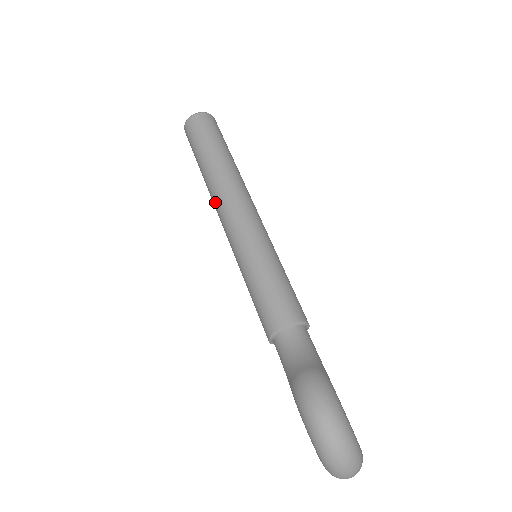
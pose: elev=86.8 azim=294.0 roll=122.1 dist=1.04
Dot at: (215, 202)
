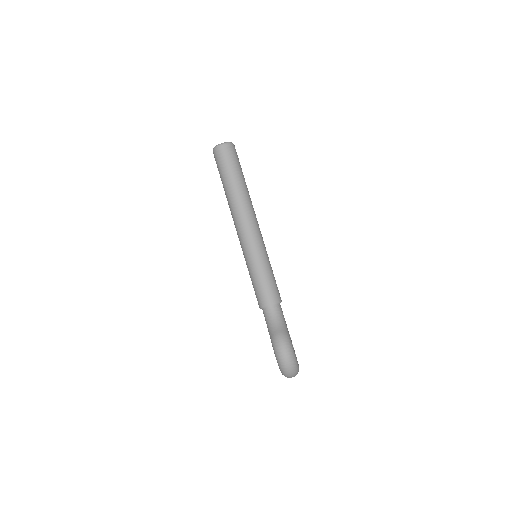
Dot at: (234, 217)
